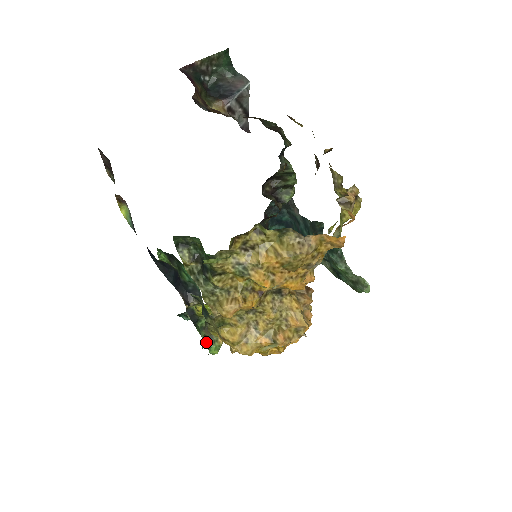
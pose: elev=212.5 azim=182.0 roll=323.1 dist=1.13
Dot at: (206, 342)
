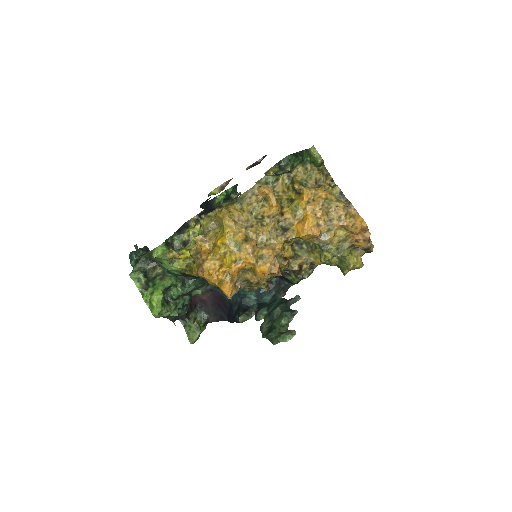
Dot at: (166, 242)
